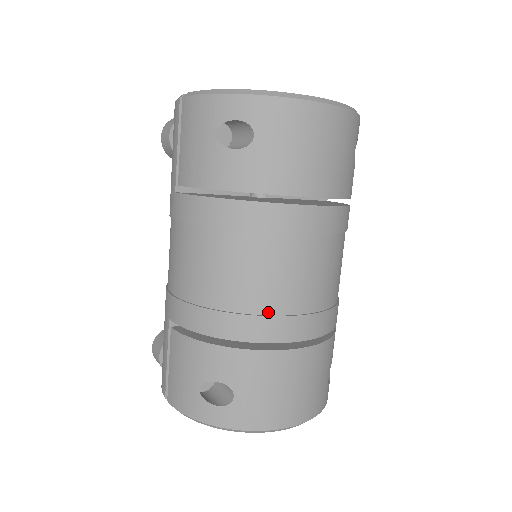
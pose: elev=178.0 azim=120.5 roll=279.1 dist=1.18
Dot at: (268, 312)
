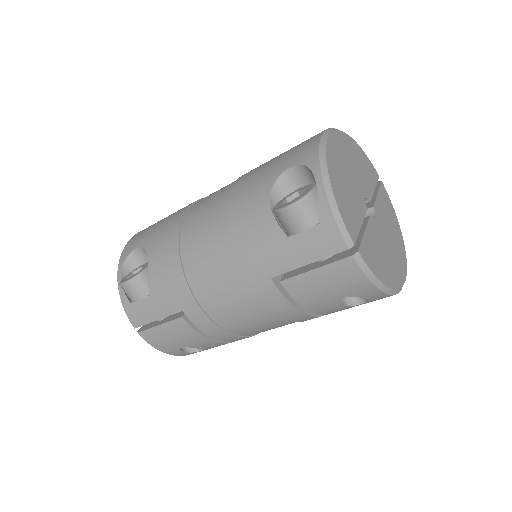
Dot at: occluded
